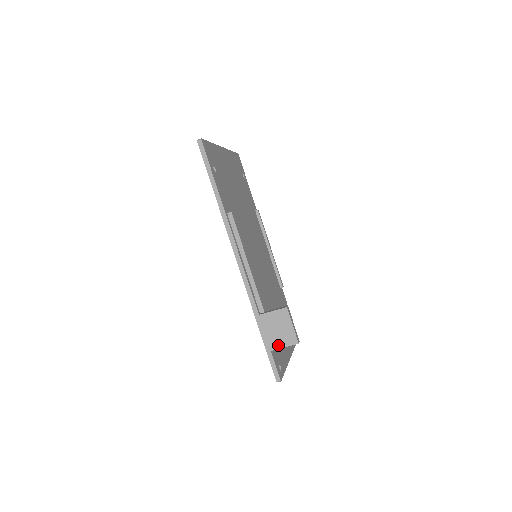
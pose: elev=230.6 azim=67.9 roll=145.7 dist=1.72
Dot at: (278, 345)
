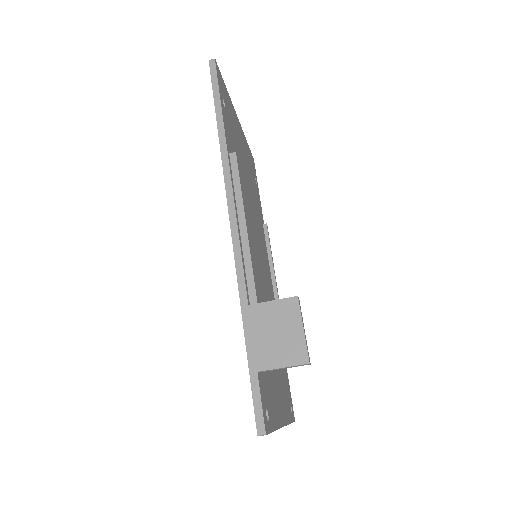
Dot at: (272, 362)
